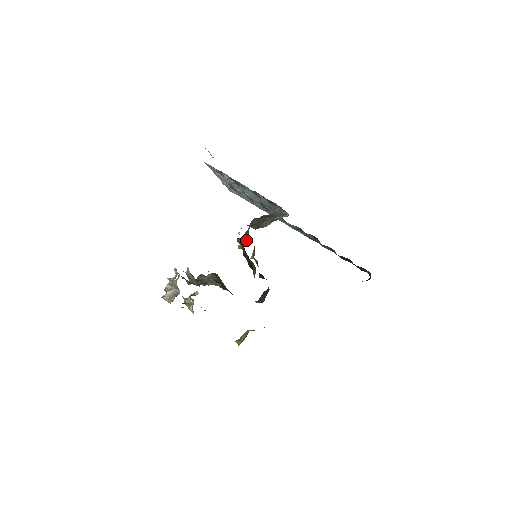
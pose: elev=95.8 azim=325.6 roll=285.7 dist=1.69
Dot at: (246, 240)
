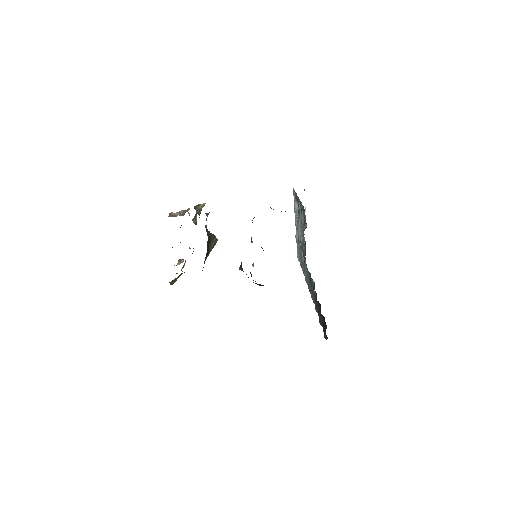
Dot at: occluded
